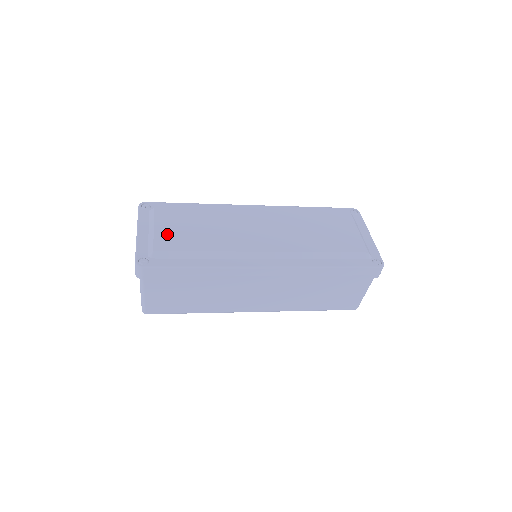
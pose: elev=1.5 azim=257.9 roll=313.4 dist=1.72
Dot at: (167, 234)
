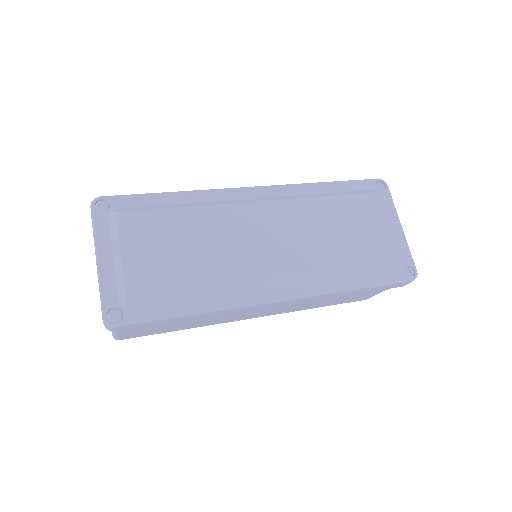
Dot at: (142, 263)
